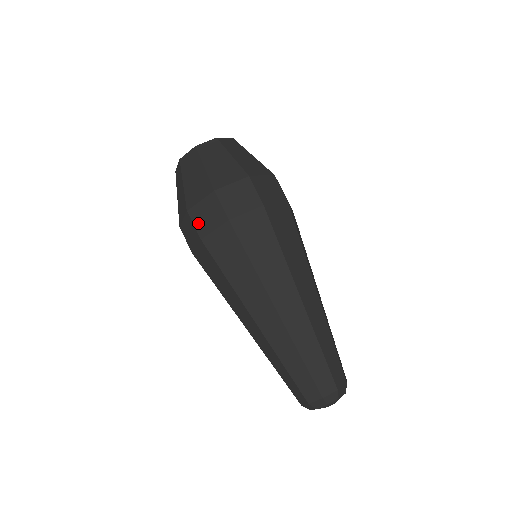
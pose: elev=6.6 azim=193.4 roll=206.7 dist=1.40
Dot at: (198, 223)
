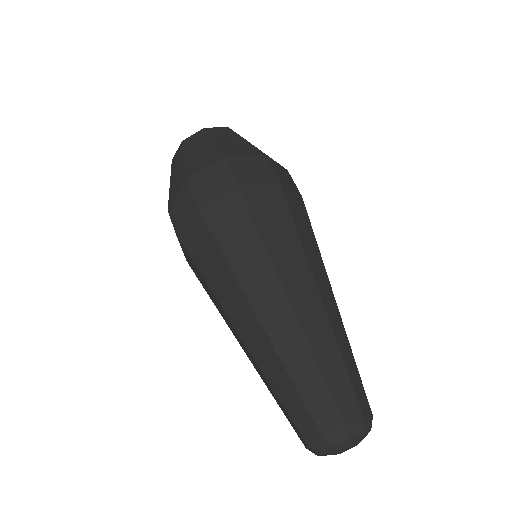
Dot at: (180, 245)
